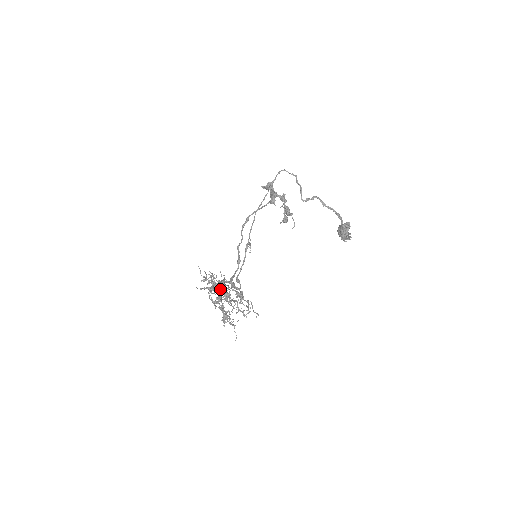
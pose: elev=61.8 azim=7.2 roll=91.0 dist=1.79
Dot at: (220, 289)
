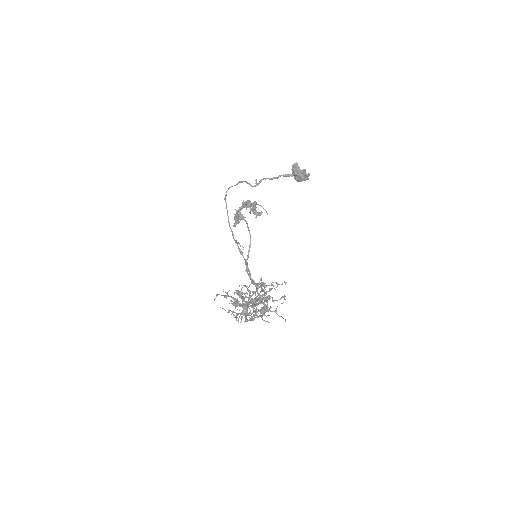
Dot at: occluded
